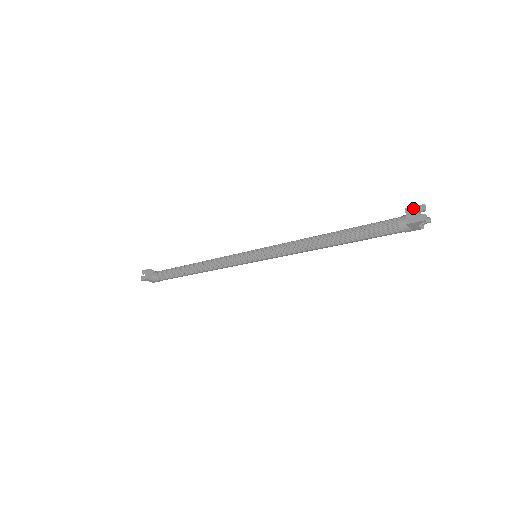
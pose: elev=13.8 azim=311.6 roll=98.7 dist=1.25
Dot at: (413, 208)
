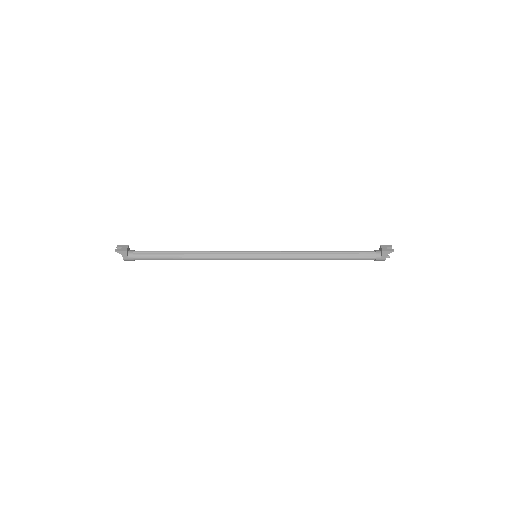
Dot at: (385, 245)
